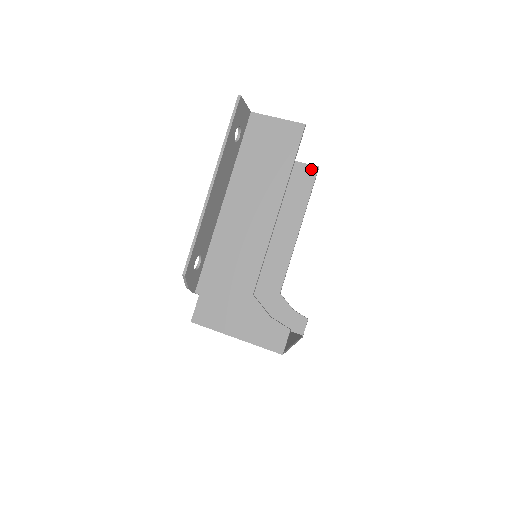
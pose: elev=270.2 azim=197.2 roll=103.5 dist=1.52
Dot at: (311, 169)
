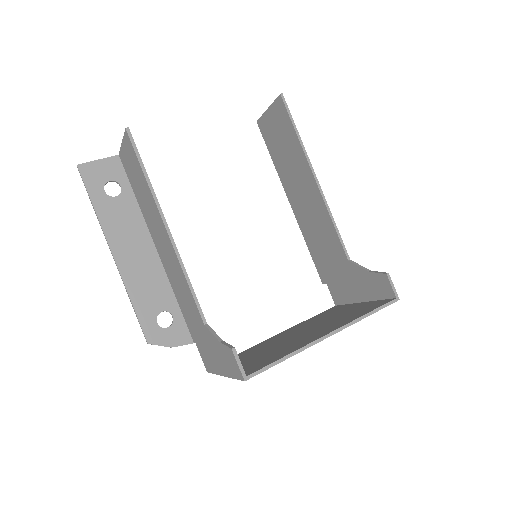
Dot at: (278, 104)
